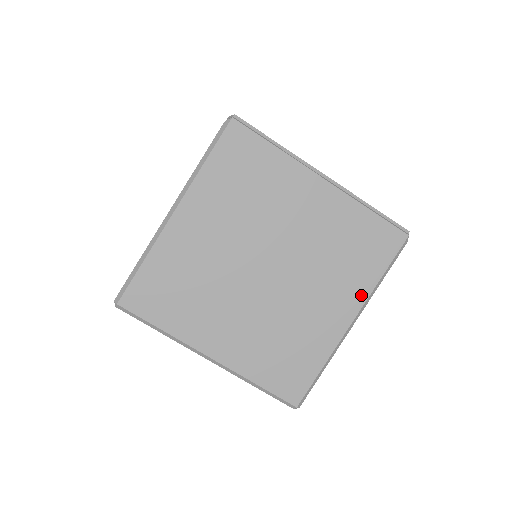
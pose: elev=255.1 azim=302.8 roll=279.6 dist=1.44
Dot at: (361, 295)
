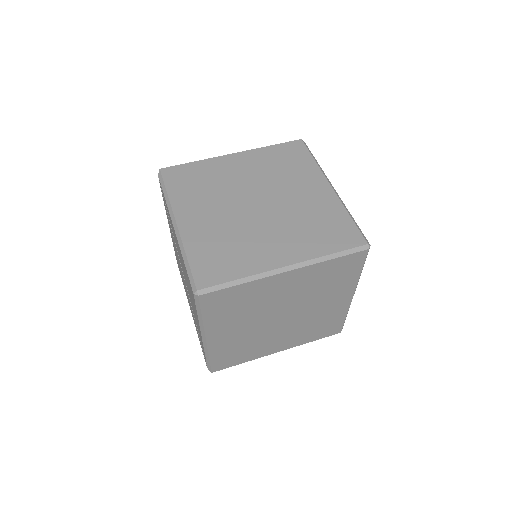
Dot at: (317, 174)
